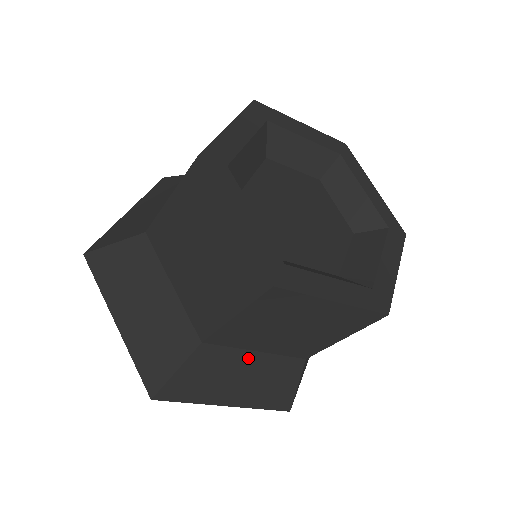
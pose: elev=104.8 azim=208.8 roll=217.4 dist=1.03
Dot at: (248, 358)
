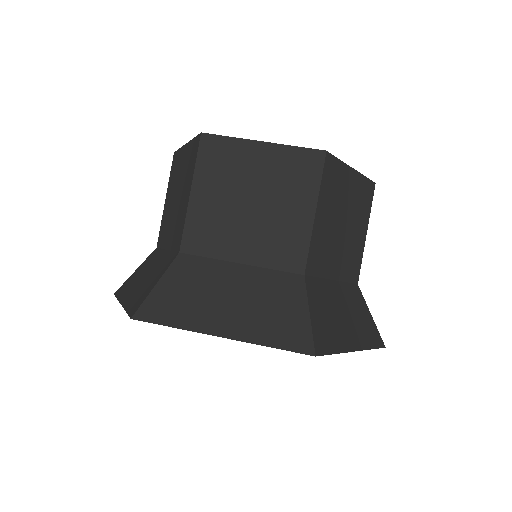
Dot at: (334, 289)
